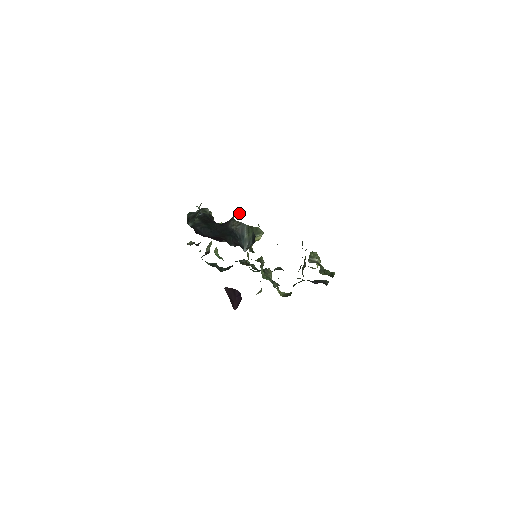
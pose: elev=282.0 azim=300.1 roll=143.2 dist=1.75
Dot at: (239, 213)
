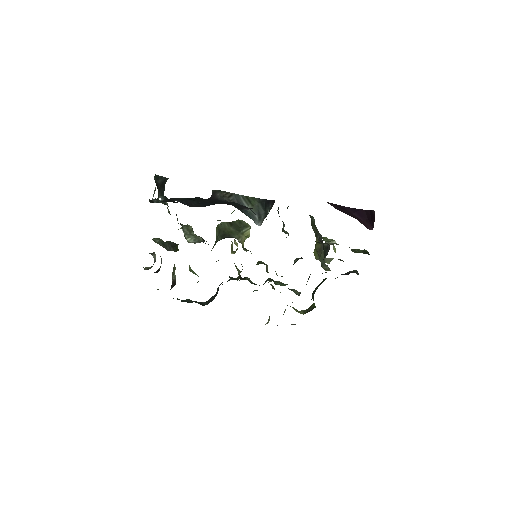
Dot at: occluded
